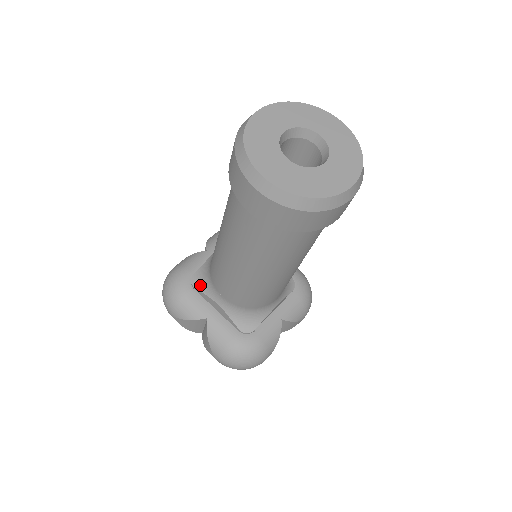
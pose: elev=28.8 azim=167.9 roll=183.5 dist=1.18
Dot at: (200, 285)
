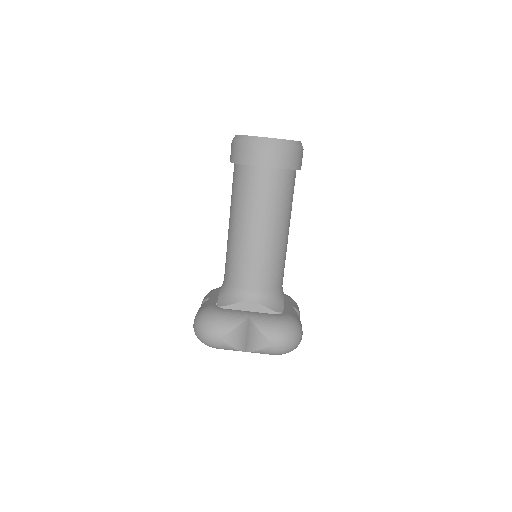
Dot at: occluded
